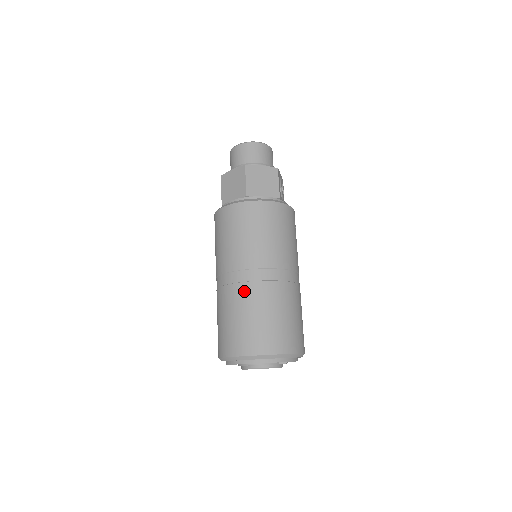
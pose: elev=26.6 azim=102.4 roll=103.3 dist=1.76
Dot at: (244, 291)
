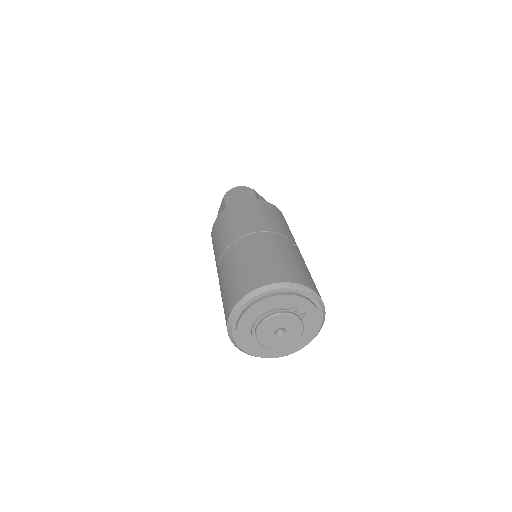
Dot at: (230, 259)
